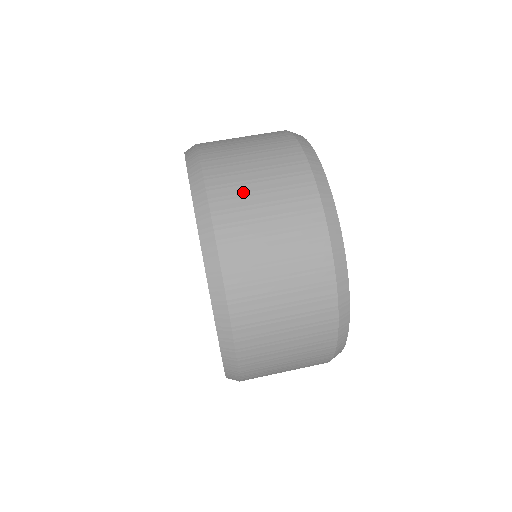
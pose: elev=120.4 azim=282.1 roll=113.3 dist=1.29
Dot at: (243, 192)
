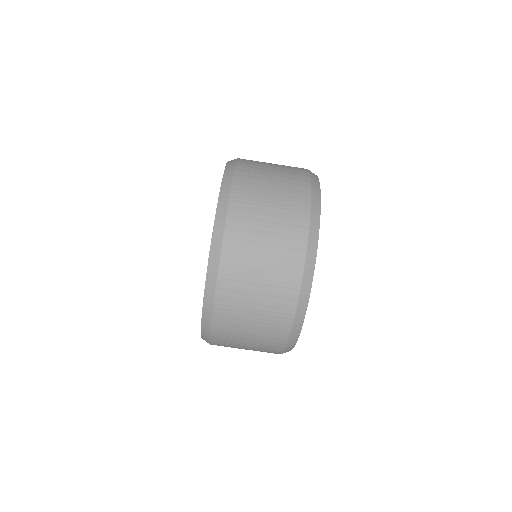
Dot at: (235, 340)
